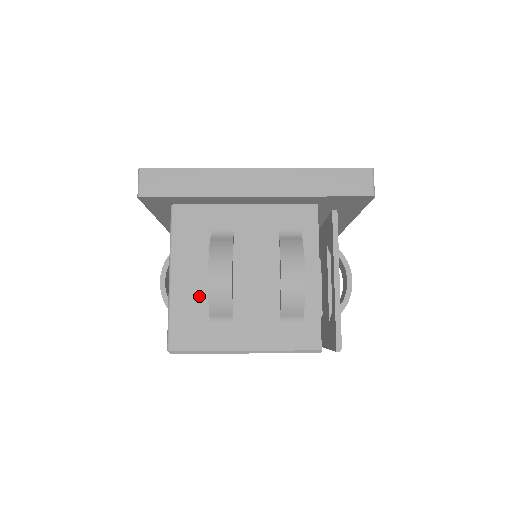
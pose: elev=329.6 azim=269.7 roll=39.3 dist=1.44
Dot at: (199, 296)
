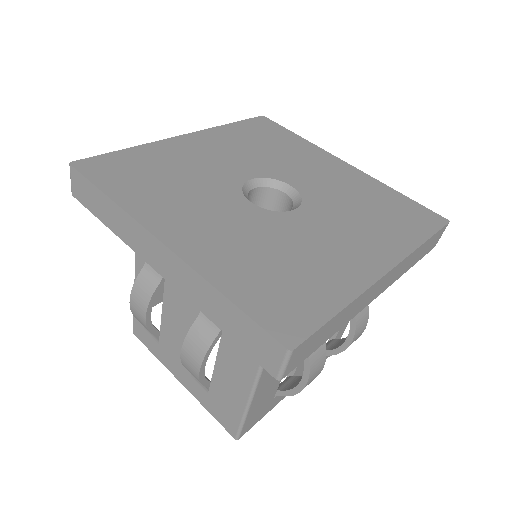
Dot at: (273, 387)
